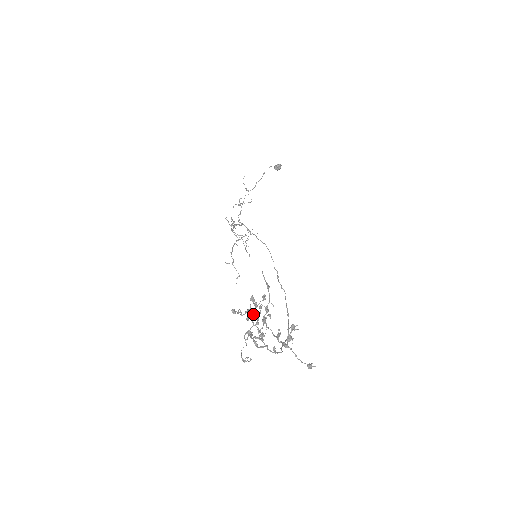
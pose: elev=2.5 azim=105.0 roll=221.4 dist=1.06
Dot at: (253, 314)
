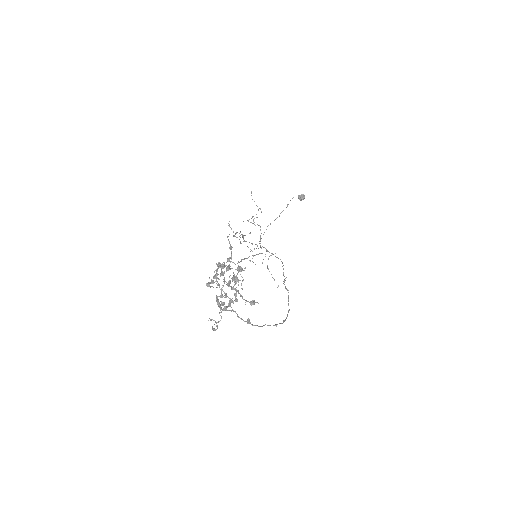
Dot at: occluded
